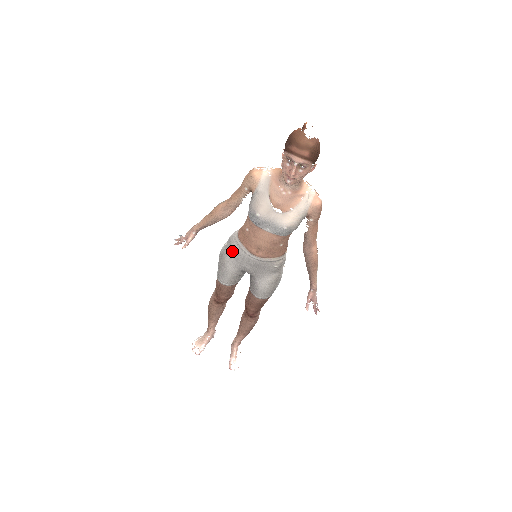
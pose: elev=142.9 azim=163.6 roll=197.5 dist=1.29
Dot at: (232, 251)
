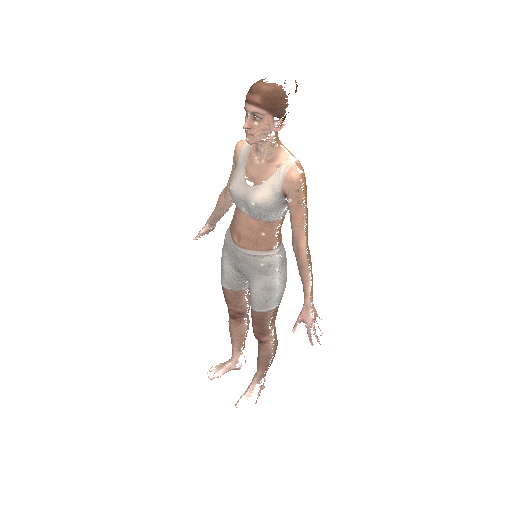
Dot at: (225, 242)
